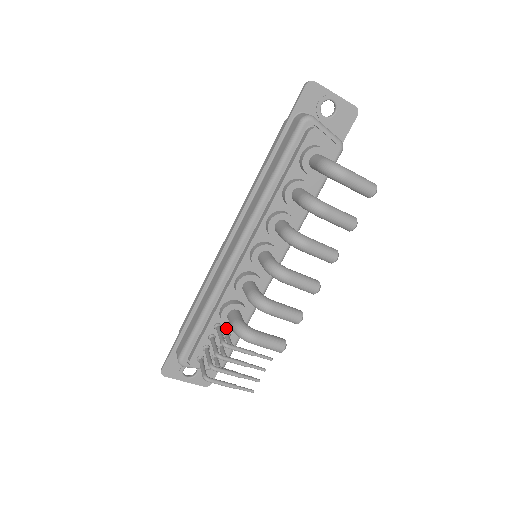
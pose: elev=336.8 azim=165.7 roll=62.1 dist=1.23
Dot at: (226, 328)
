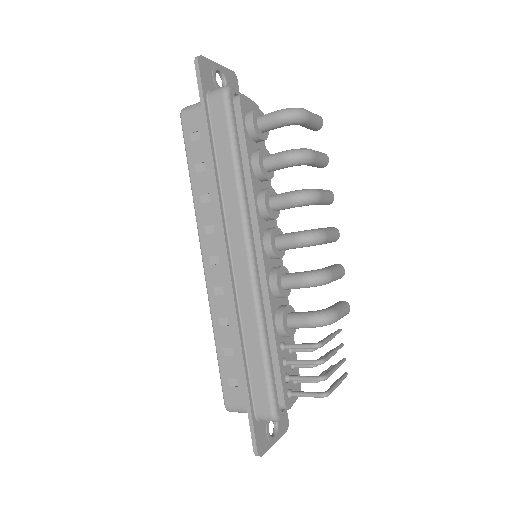
Dot at: (287, 342)
